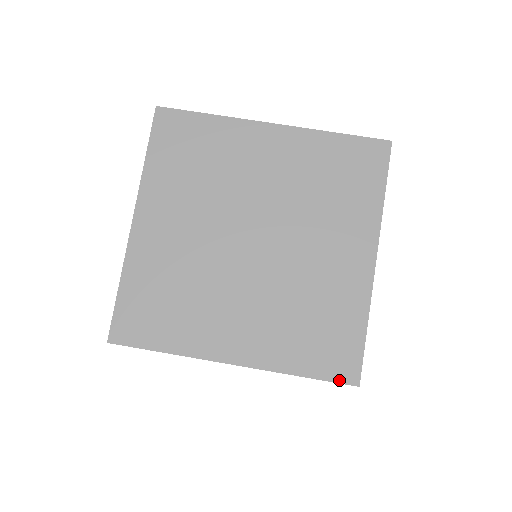
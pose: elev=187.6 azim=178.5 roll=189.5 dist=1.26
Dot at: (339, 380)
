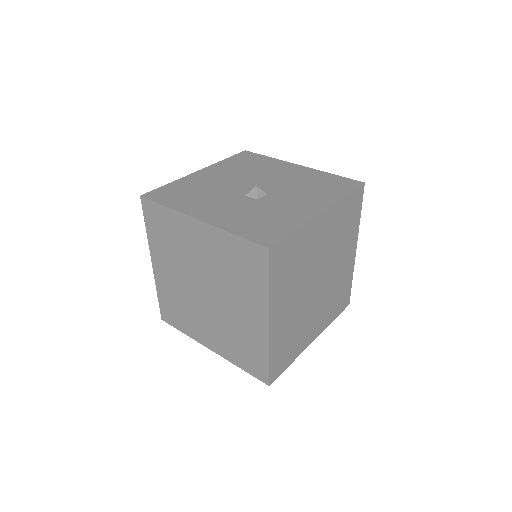
Dot at: (344, 309)
